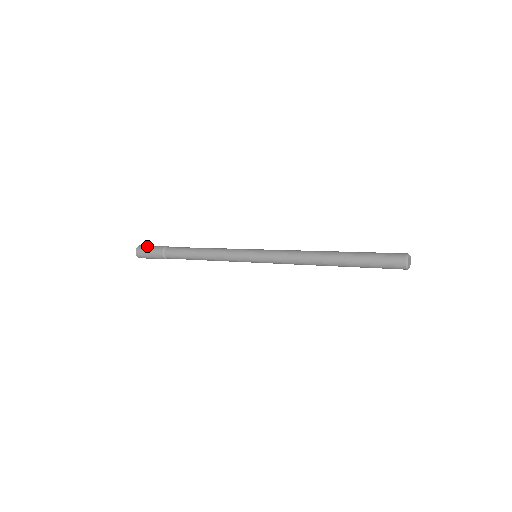
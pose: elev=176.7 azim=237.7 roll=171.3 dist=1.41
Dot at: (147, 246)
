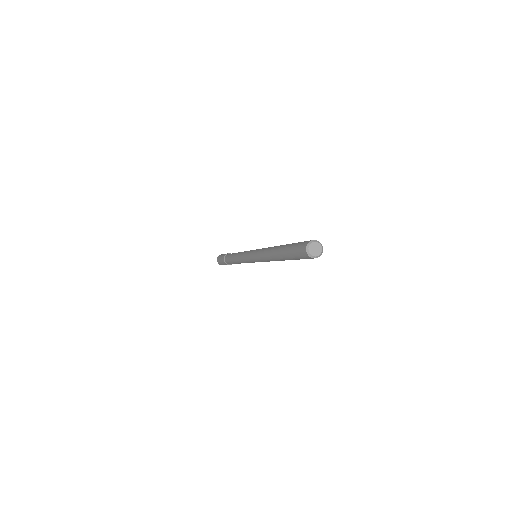
Dot at: occluded
